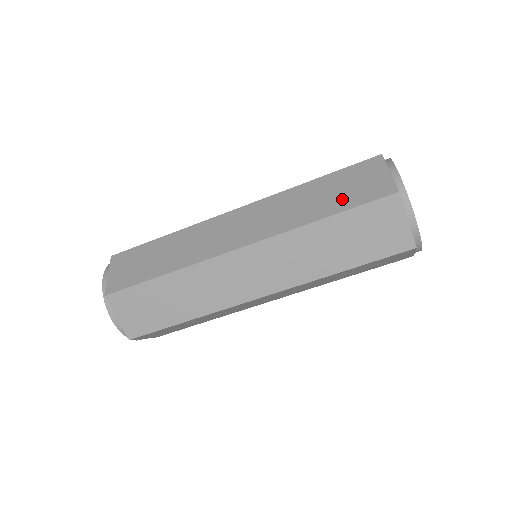
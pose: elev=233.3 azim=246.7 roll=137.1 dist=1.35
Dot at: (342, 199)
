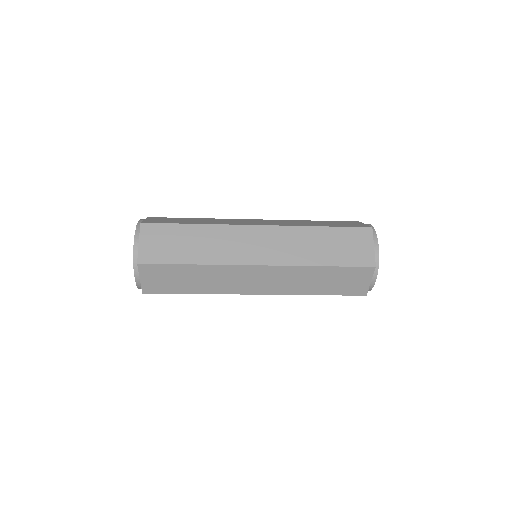
Dot at: (334, 288)
